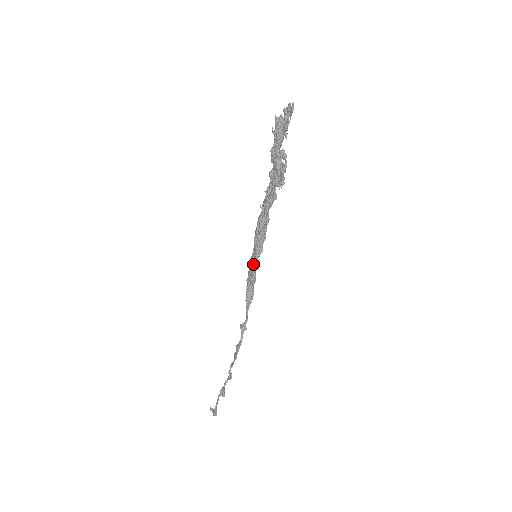
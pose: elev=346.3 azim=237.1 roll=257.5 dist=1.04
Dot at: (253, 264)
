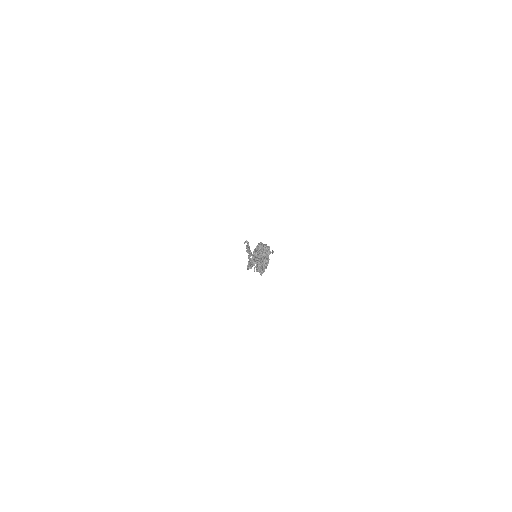
Dot at: (252, 260)
